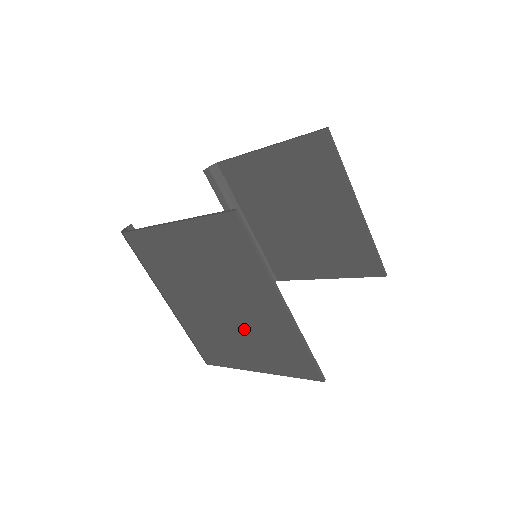
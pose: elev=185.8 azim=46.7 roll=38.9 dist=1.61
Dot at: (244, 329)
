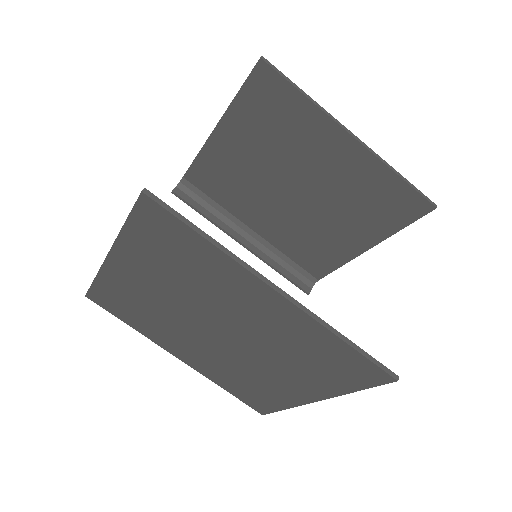
Dot at: (263, 351)
